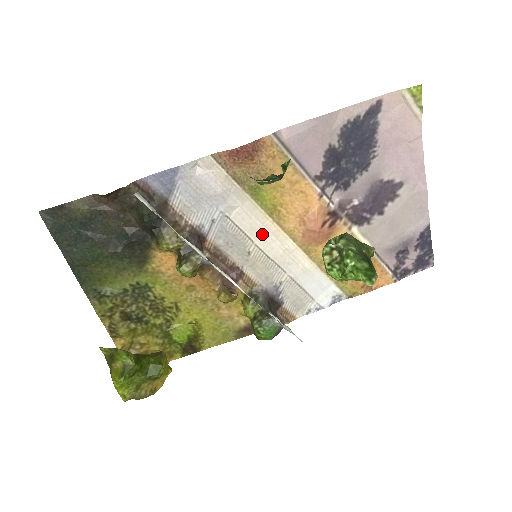
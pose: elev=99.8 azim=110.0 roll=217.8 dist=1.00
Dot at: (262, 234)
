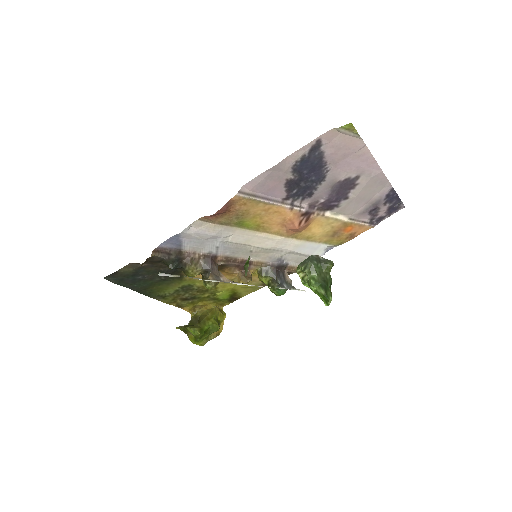
Dot at: (256, 240)
